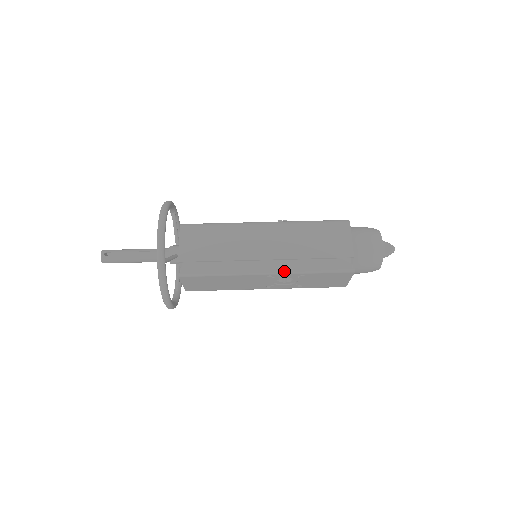
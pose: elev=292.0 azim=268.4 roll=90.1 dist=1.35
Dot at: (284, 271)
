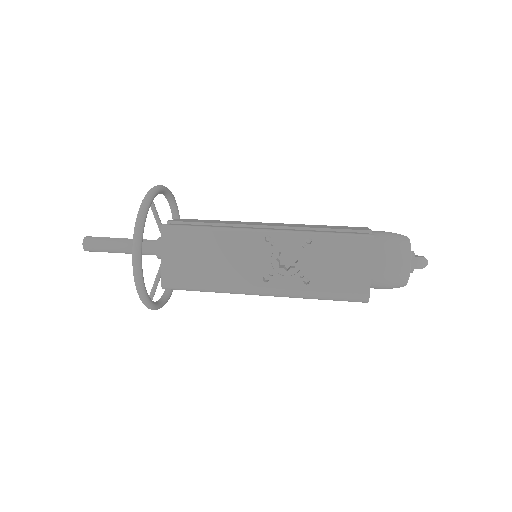
Dot at: (285, 230)
